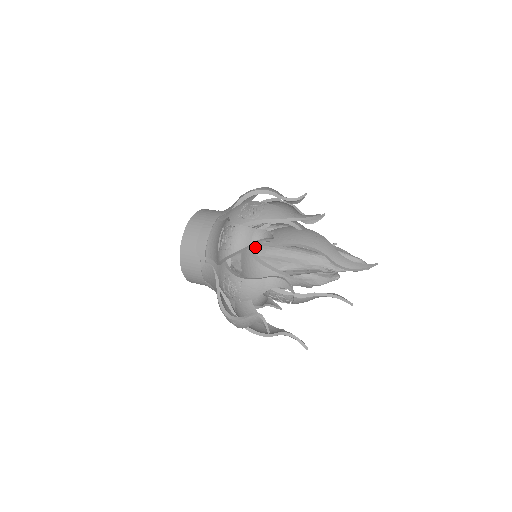
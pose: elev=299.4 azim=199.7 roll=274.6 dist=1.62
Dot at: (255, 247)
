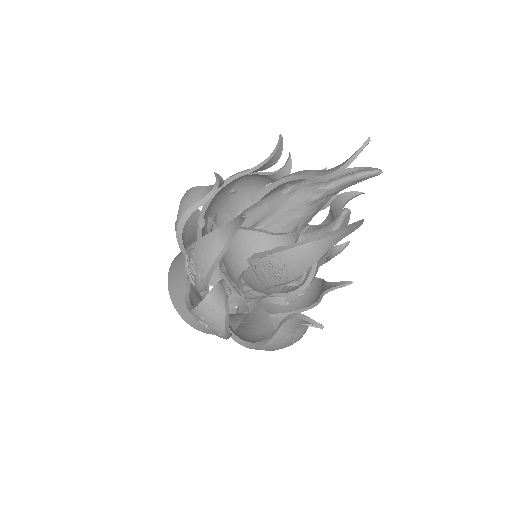
Dot at: occluded
